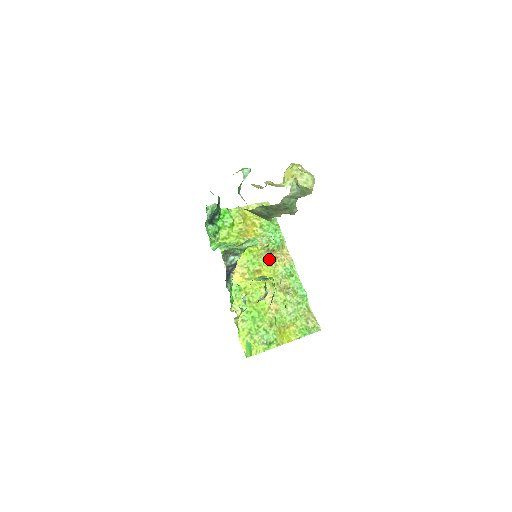
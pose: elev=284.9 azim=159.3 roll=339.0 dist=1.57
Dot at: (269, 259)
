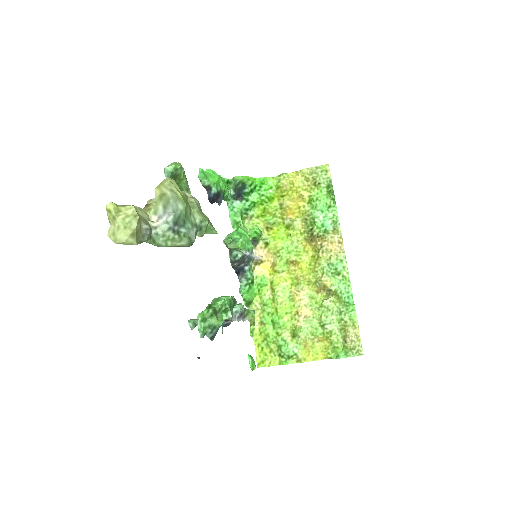
Dot at: (312, 247)
